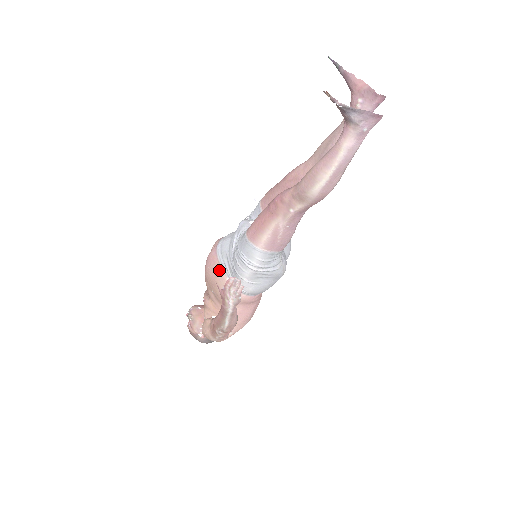
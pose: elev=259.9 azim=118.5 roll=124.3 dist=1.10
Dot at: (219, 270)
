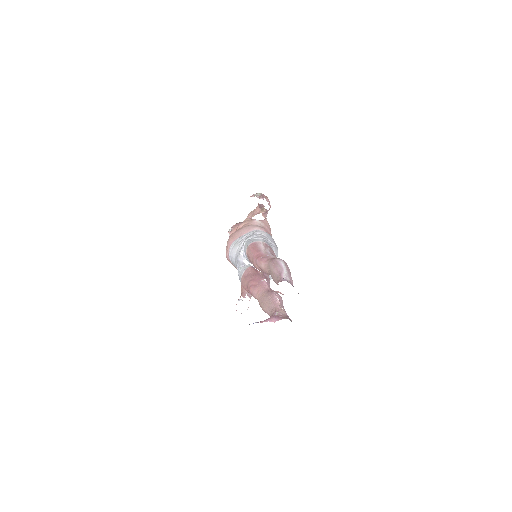
Dot at: occluded
